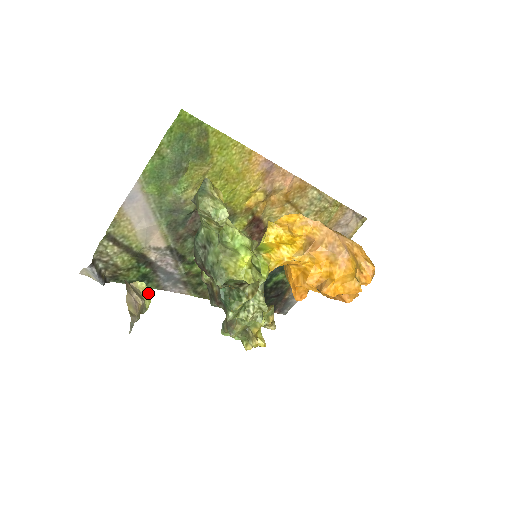
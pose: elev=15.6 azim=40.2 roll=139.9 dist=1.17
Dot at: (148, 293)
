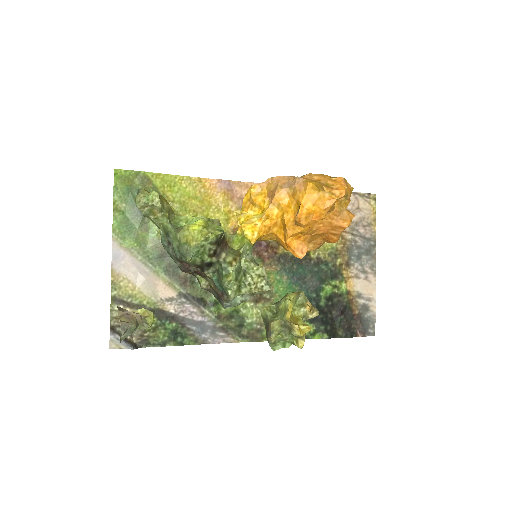
Dot at: (148, 313)
